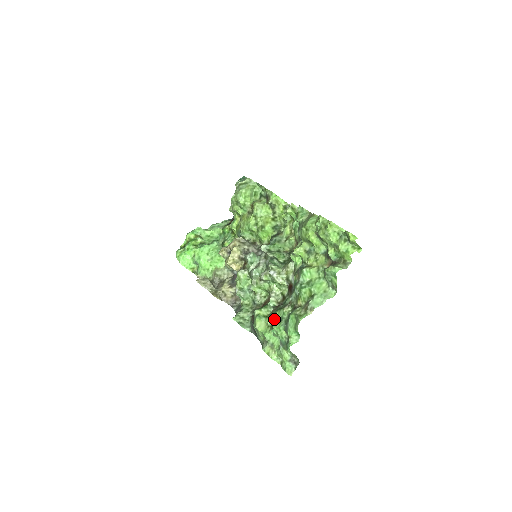
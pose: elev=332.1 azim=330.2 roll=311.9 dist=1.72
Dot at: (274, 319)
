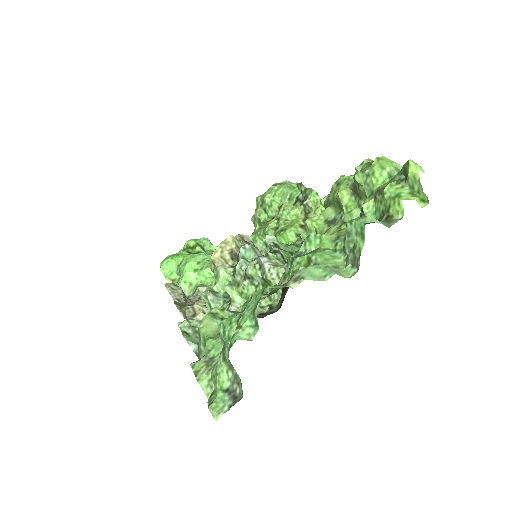
Dot at: occluded
